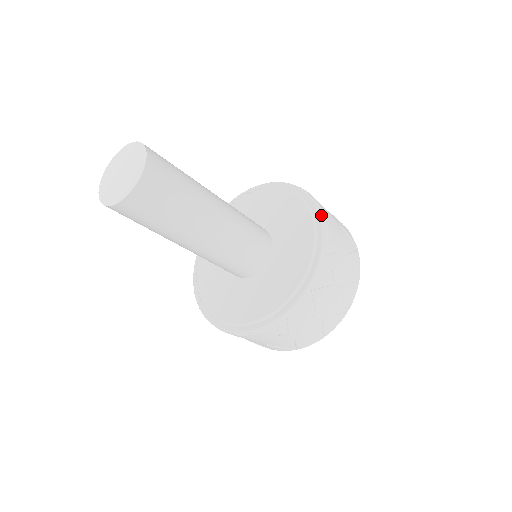
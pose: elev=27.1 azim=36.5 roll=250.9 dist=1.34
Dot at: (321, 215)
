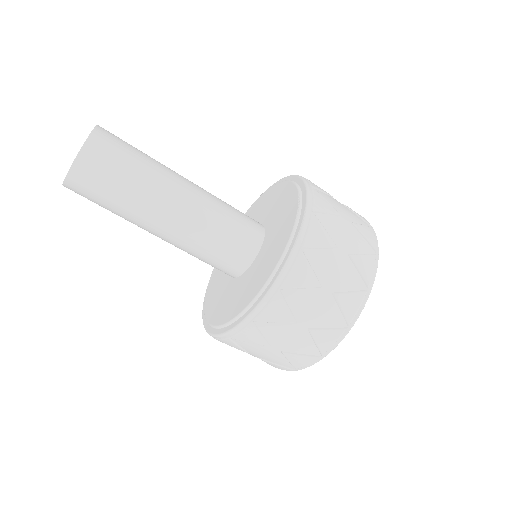
Dot at: (294, 175)
